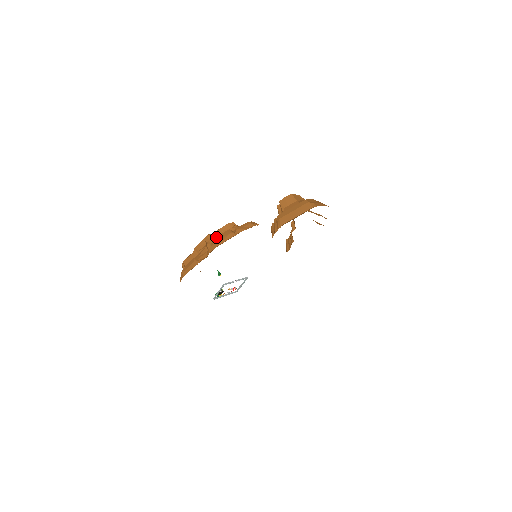
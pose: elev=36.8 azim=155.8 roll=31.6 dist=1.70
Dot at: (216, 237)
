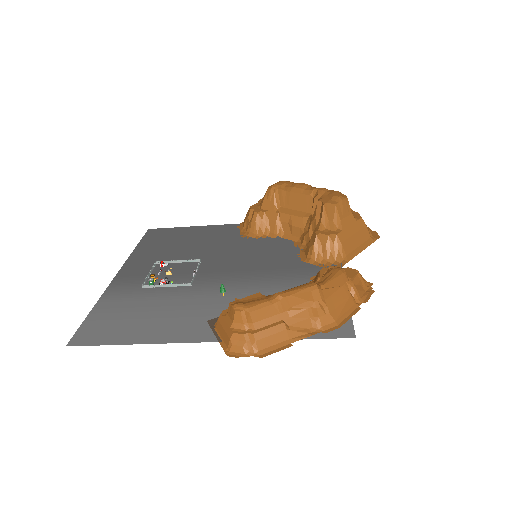
Dot at: (330, 296)
